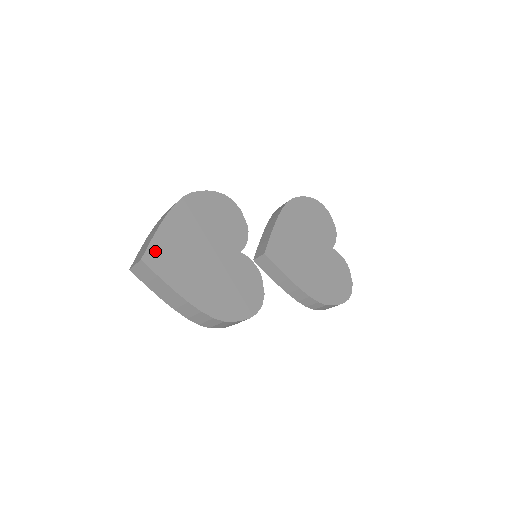
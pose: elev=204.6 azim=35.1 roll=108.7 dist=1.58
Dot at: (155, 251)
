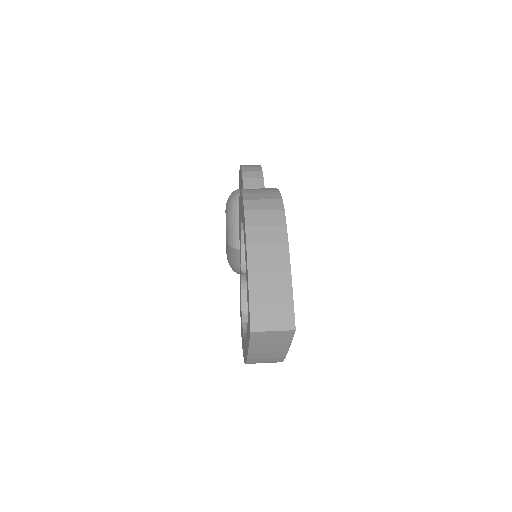
Dot at: occluded
